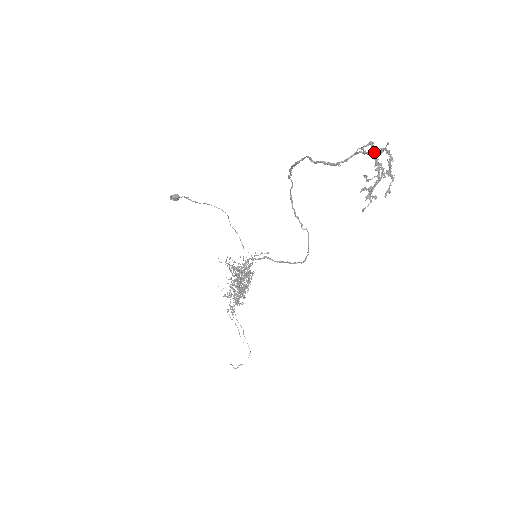
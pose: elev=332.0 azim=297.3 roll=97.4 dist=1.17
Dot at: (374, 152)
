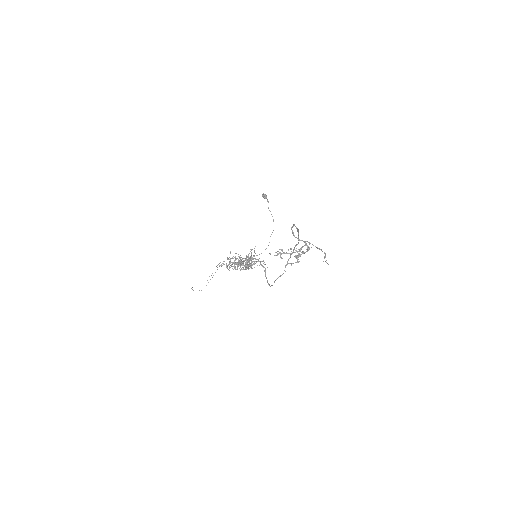
Dot at: occluded
